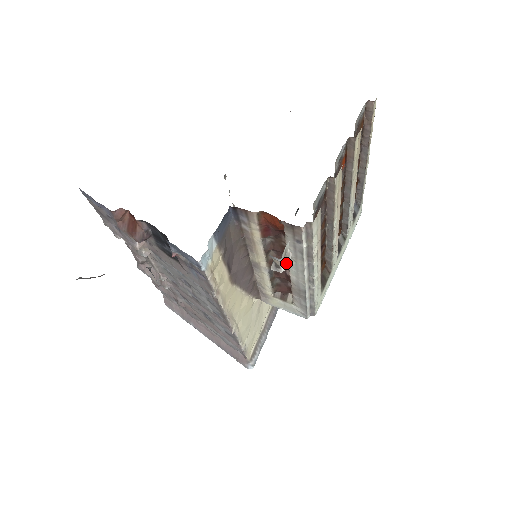
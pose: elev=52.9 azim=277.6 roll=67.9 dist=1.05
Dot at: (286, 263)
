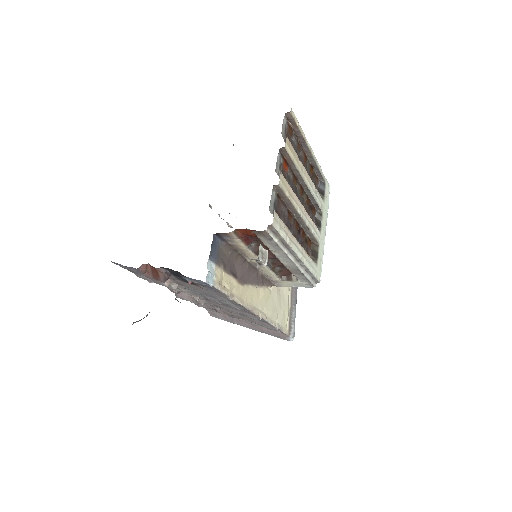
Dot at: (266, 259)
